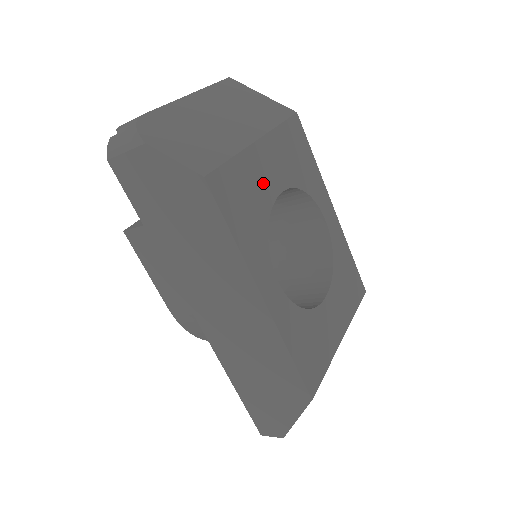
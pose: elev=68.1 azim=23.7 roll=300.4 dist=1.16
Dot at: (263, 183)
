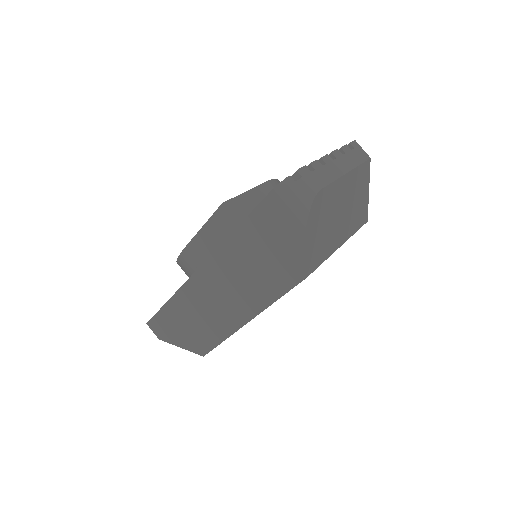
Dot at: occluded
